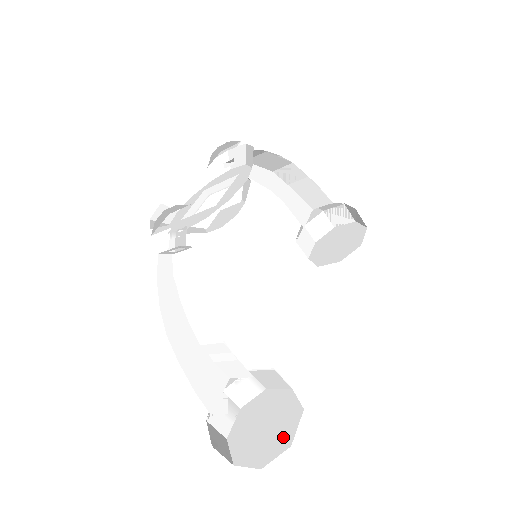
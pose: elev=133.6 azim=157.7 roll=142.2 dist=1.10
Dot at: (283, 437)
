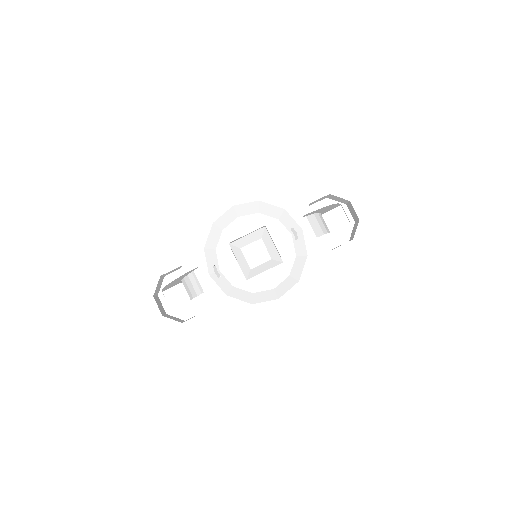
Dot at: (186, 312)
